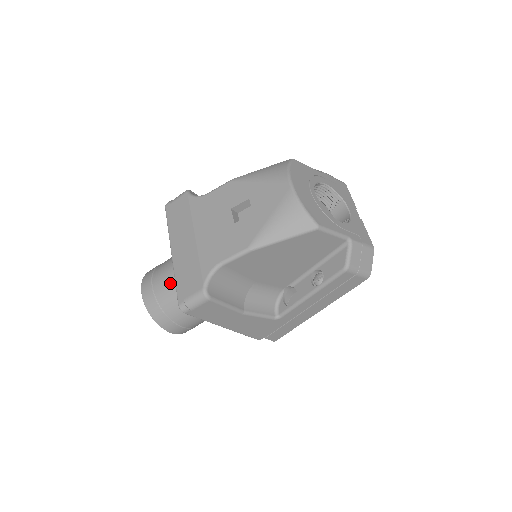
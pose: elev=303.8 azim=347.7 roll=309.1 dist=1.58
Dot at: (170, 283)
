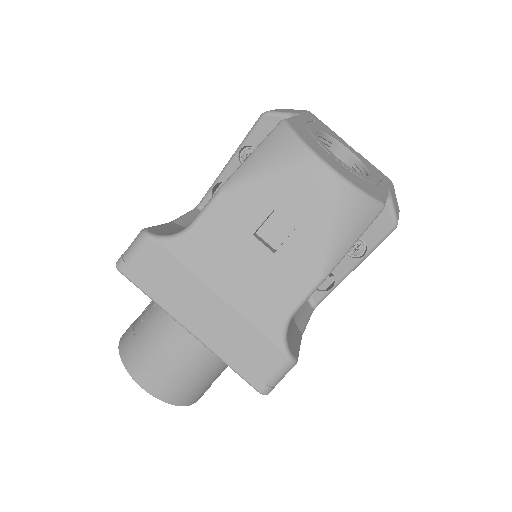
Dot at: (186, 358)
